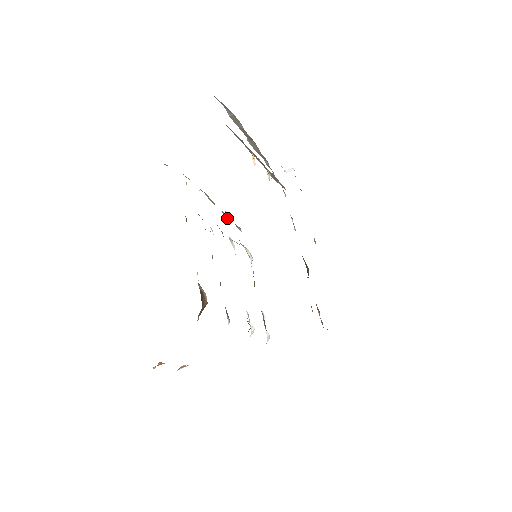
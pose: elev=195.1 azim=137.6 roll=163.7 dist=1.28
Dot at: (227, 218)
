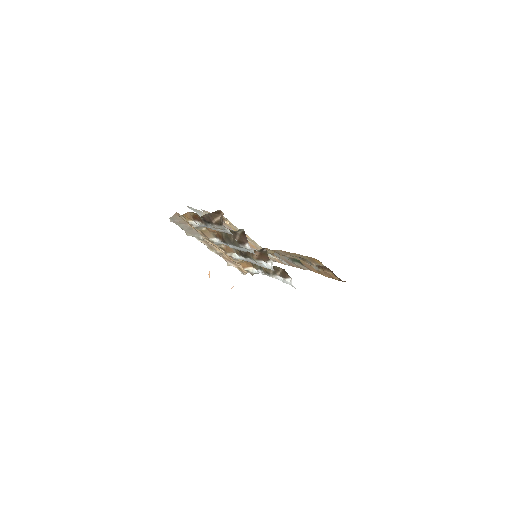
Dot at: (228, 265)
